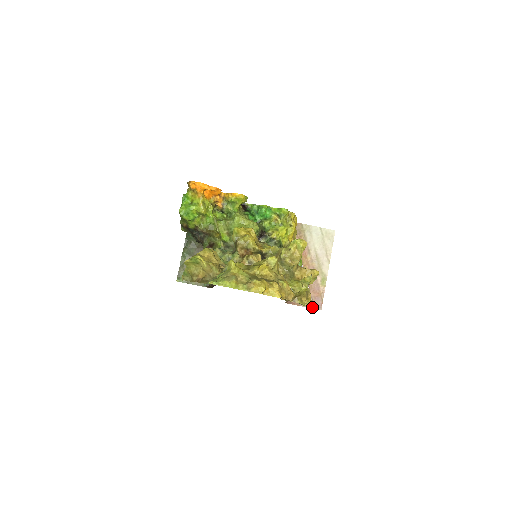
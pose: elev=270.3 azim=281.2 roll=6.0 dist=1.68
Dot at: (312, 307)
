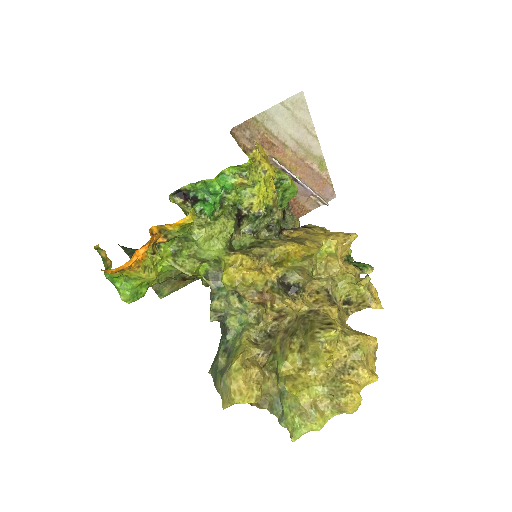
Dot at: occluded
